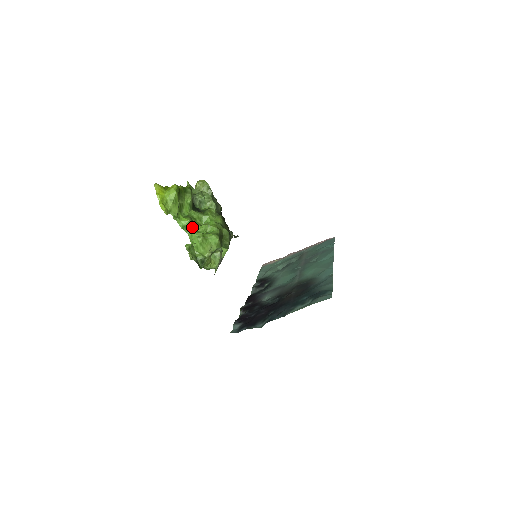
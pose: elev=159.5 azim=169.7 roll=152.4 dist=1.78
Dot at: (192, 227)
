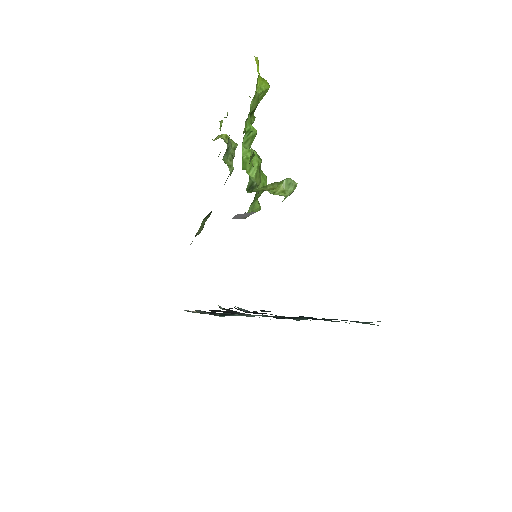
Dot at: occluded
